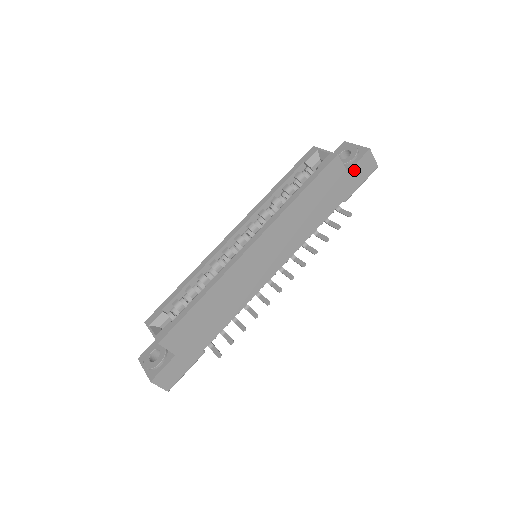
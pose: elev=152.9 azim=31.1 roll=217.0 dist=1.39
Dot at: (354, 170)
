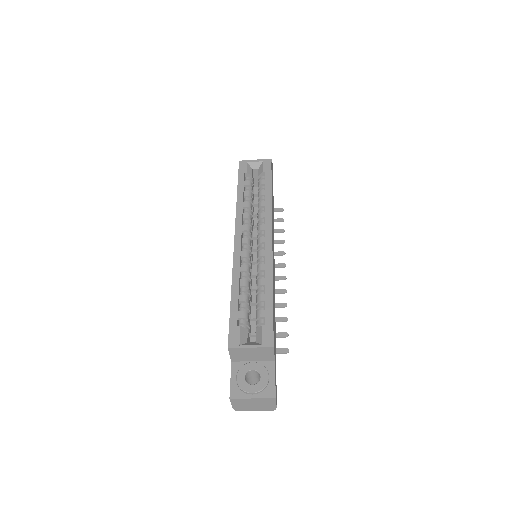
Dot at: (272, 175)
